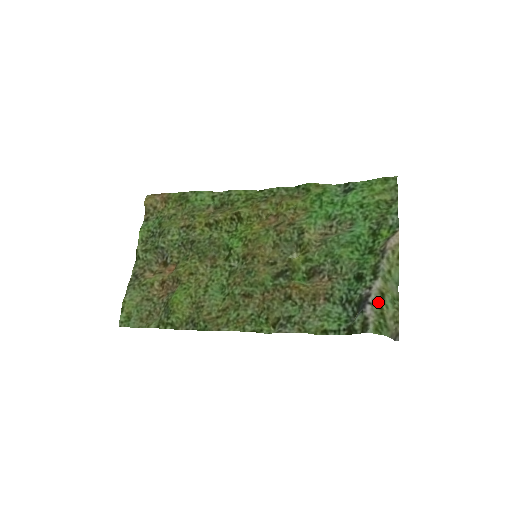
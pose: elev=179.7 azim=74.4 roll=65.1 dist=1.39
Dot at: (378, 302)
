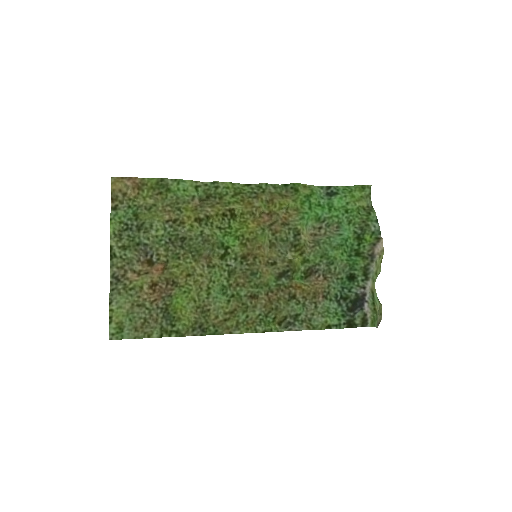
Dot at: (372, 300)
